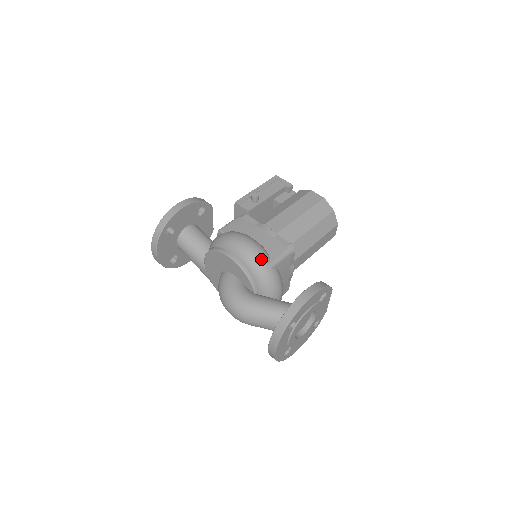
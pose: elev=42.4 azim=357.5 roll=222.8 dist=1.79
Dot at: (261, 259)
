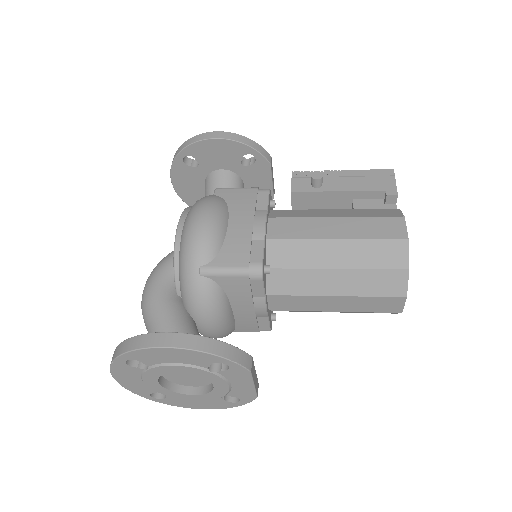
Dot at: (195, 252)
